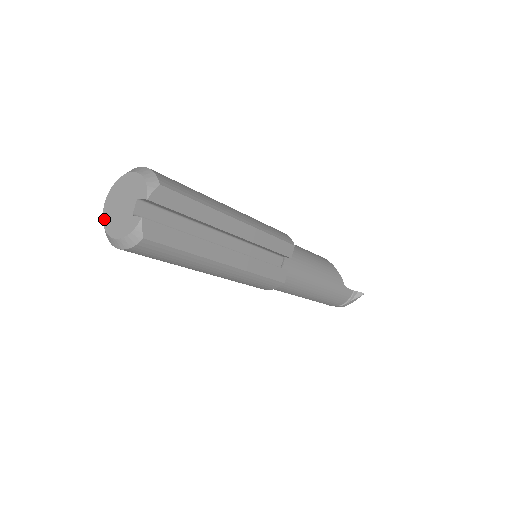
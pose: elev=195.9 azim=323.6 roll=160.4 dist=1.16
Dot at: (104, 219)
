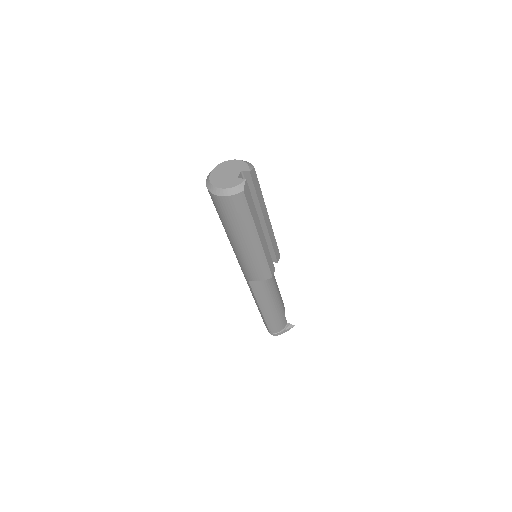
Dot at: (211, 180)
